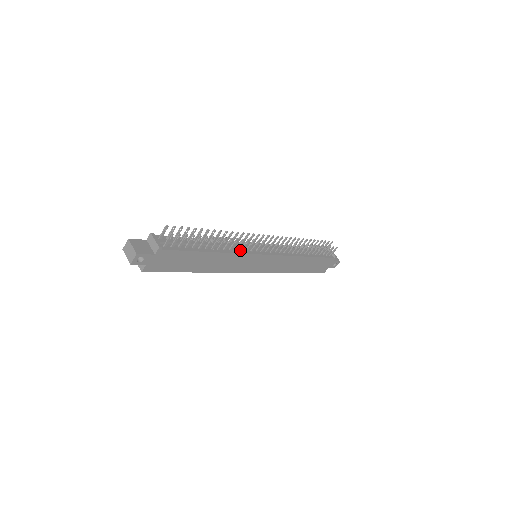
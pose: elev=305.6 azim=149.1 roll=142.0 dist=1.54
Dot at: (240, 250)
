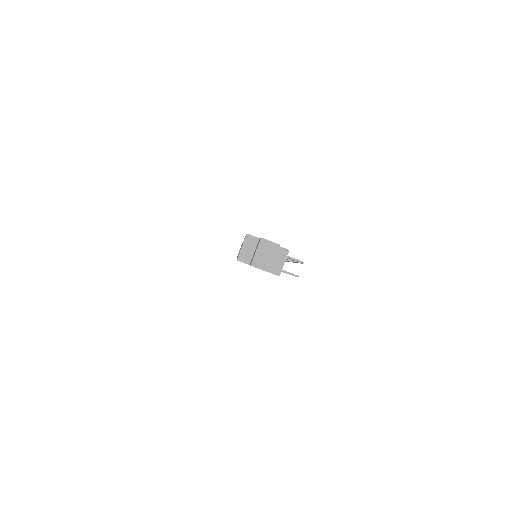
Dot at: occluded
